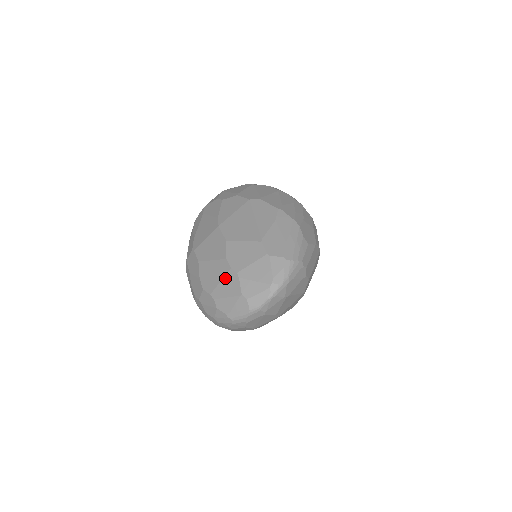
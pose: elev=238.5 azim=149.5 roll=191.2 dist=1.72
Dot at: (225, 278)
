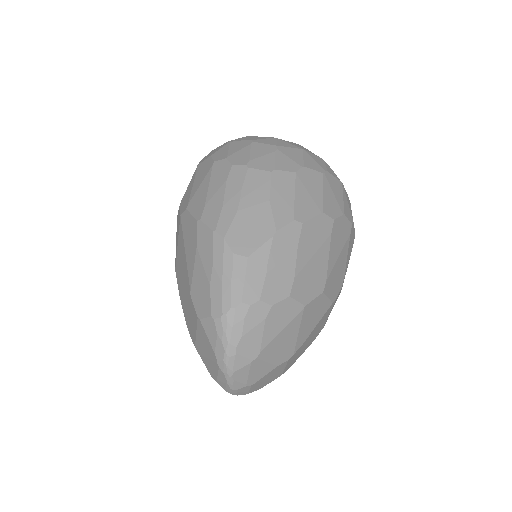
Dot at: occluded
